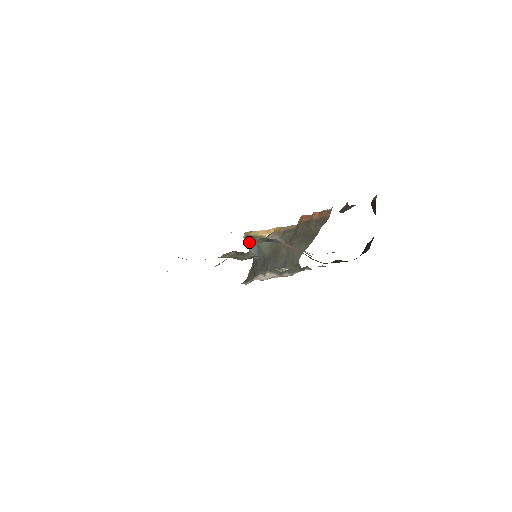
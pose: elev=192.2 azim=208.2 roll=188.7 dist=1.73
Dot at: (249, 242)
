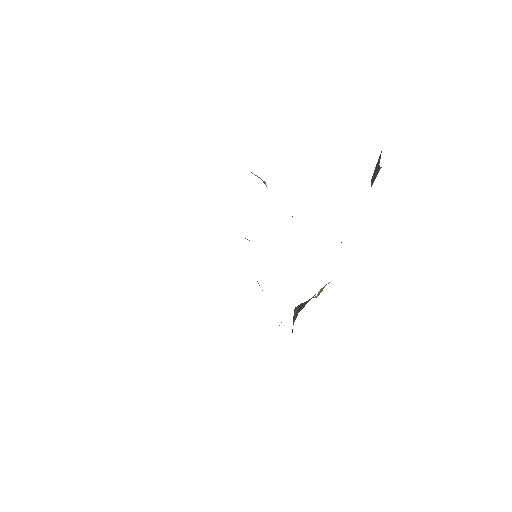
Dot at: (295, 311)
